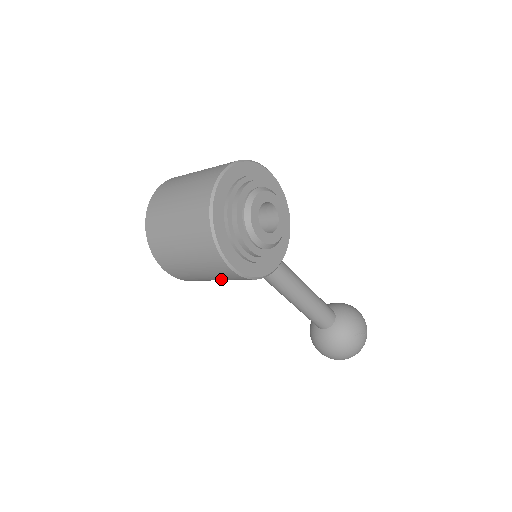
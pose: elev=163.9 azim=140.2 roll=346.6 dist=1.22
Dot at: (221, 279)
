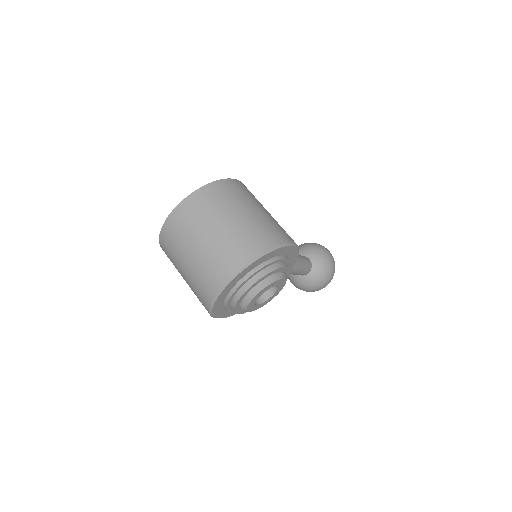
Dot at: occluded
